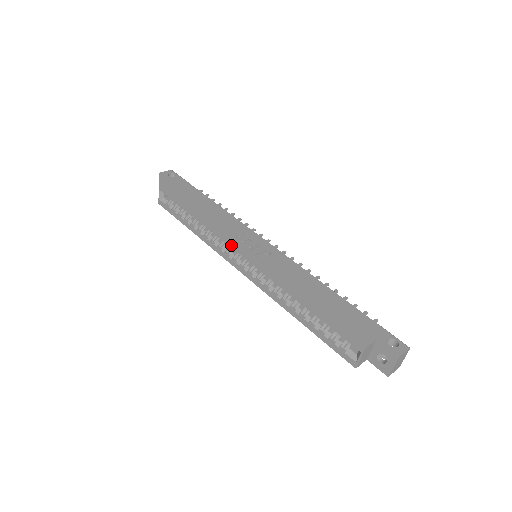
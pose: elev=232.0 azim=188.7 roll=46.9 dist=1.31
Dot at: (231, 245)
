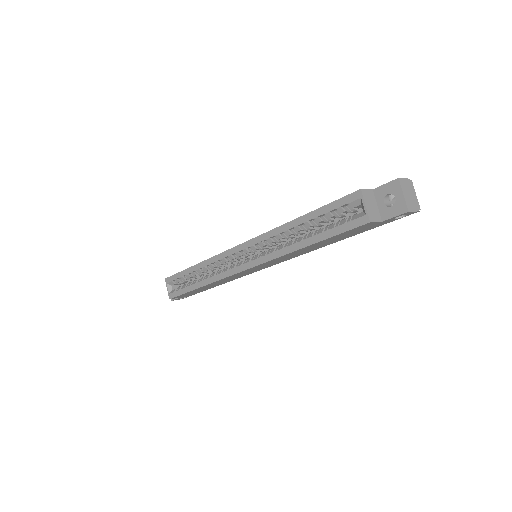
Dot at: (228, 253)
